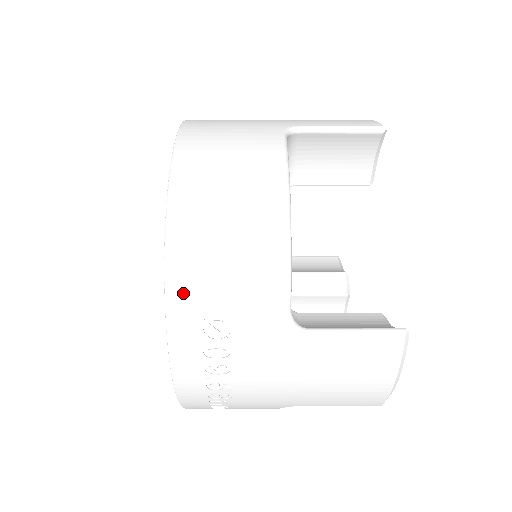
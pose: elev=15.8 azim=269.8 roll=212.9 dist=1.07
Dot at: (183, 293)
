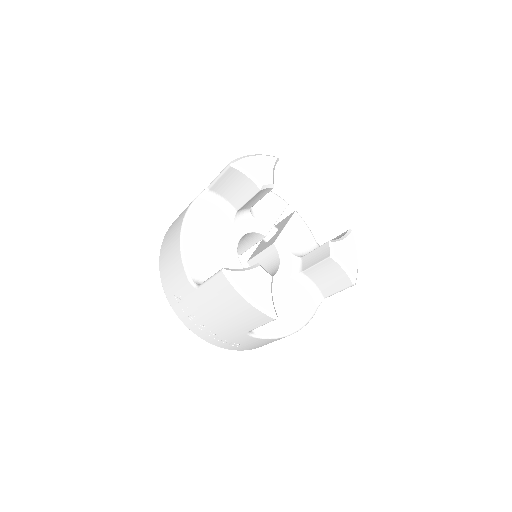
Dot at: (166, 287)
